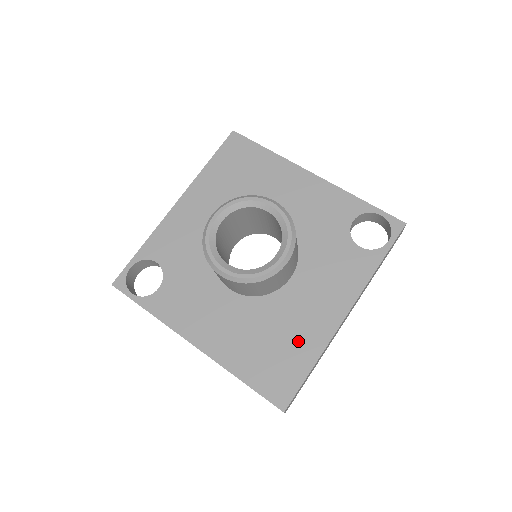
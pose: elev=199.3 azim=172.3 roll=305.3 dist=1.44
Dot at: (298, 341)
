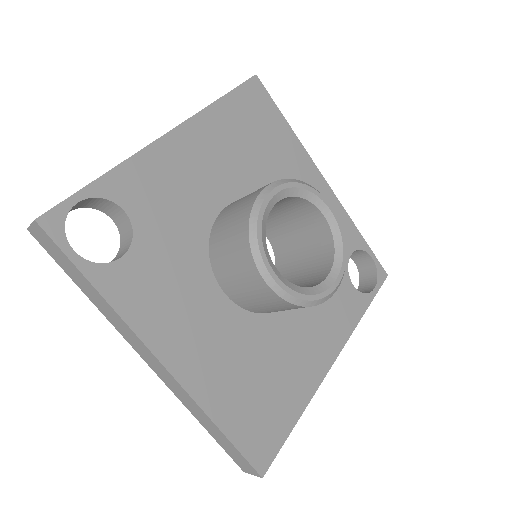
Dot at: (288, 383)
